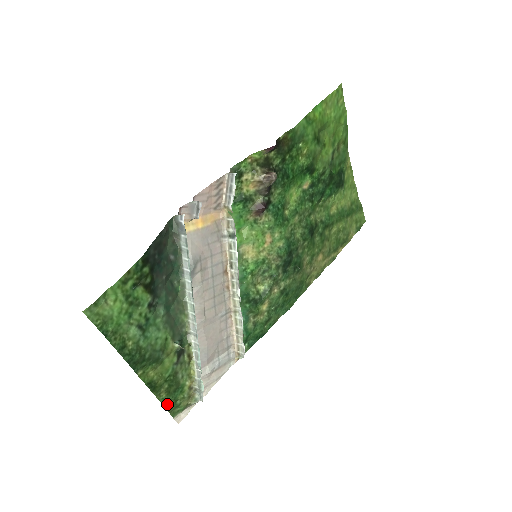
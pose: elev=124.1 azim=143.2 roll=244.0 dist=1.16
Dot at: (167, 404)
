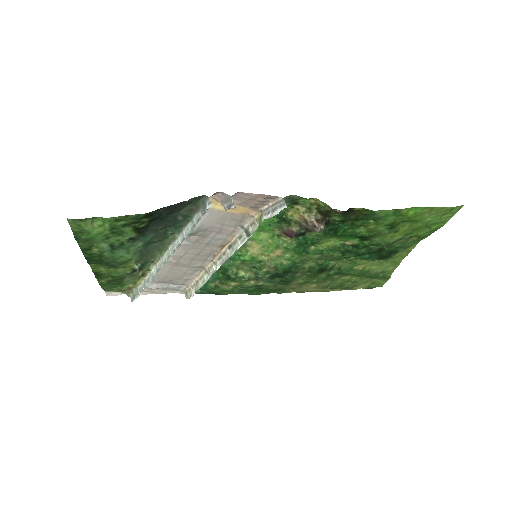
Dot at: (104, 286)
